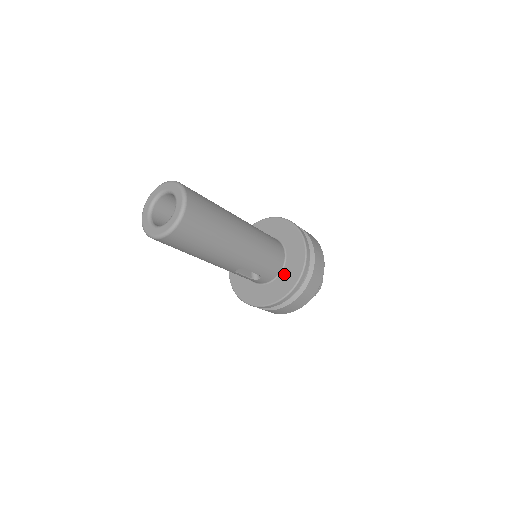
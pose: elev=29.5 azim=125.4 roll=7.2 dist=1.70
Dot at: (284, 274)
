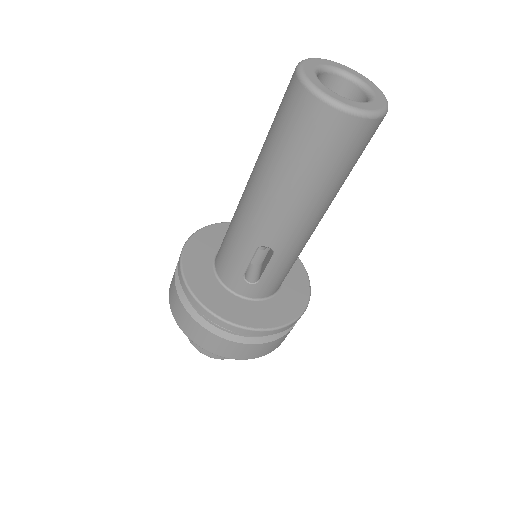
Dot at: (272, 303)
